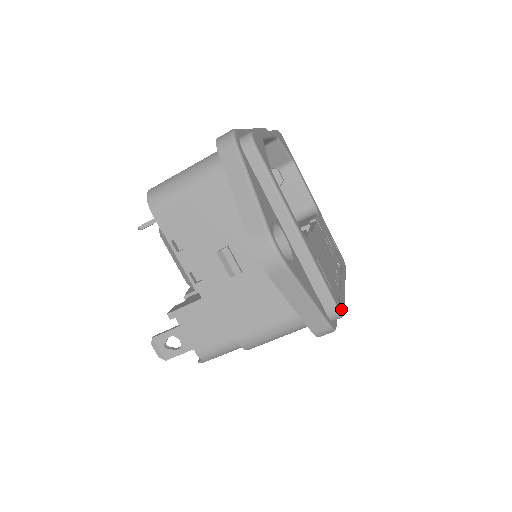
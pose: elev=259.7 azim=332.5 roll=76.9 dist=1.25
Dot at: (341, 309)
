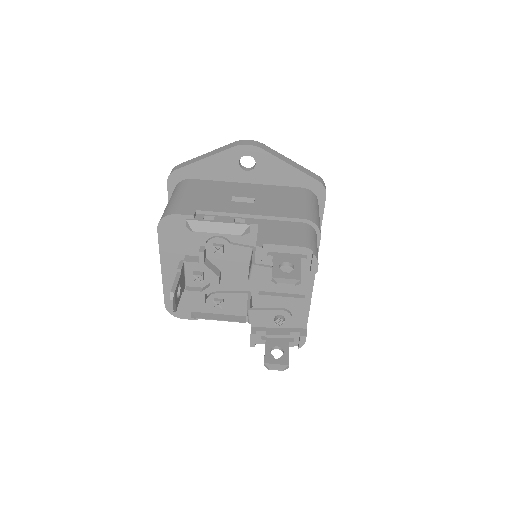
Dot at: occluded
